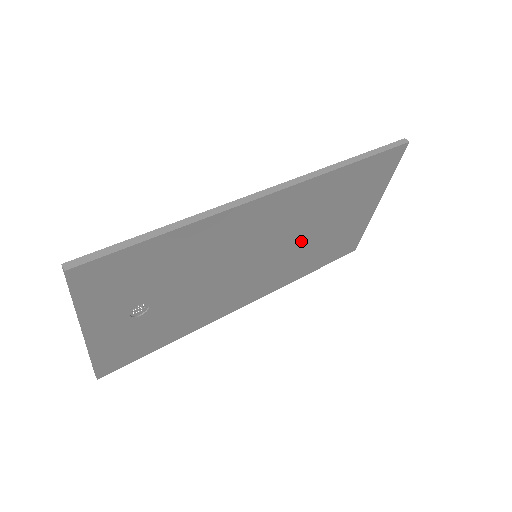
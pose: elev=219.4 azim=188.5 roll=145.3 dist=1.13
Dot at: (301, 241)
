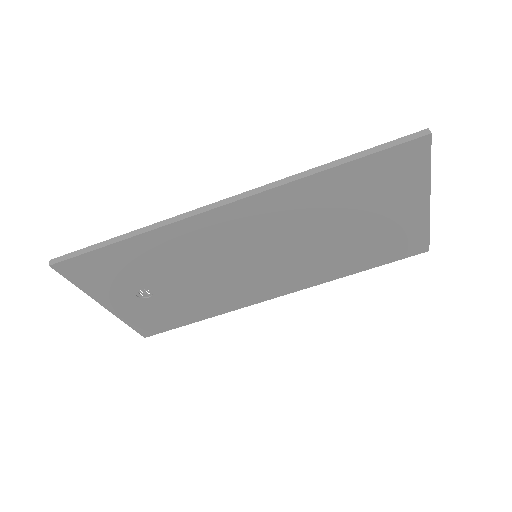
Dot at: (314, 243)
